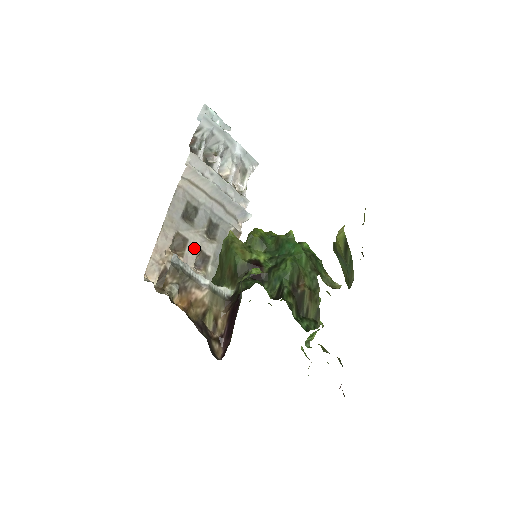
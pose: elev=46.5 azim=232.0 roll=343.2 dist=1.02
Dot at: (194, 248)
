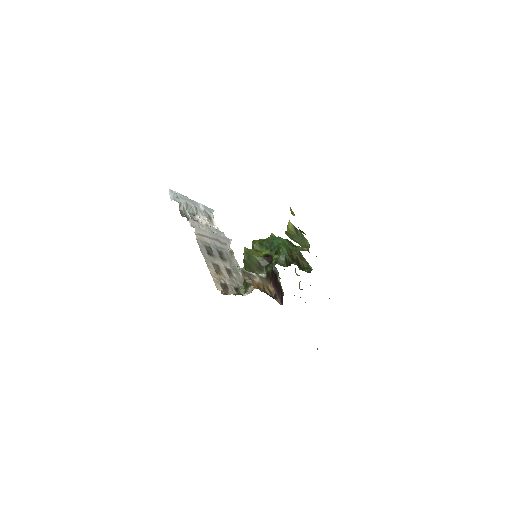
Dot at: (223, 268)
